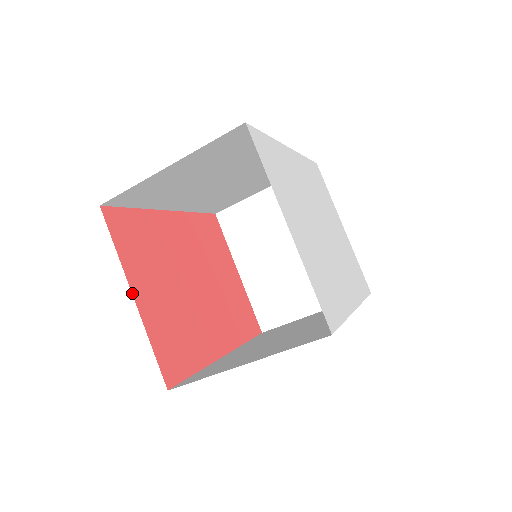
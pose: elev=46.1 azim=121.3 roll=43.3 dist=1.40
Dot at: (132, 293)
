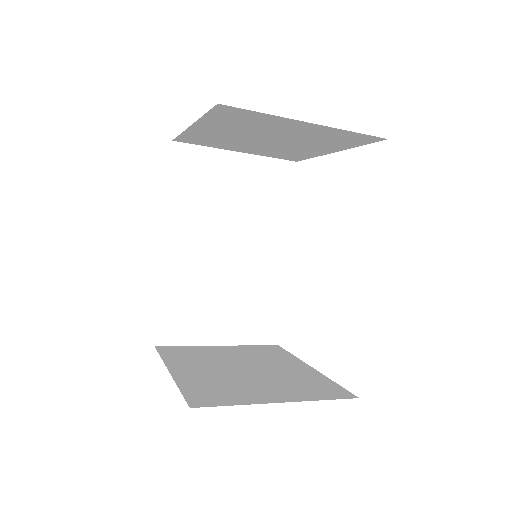
Dot at: (169, 372)
